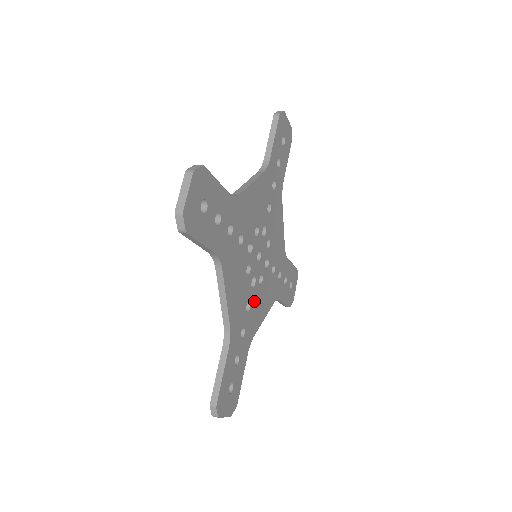
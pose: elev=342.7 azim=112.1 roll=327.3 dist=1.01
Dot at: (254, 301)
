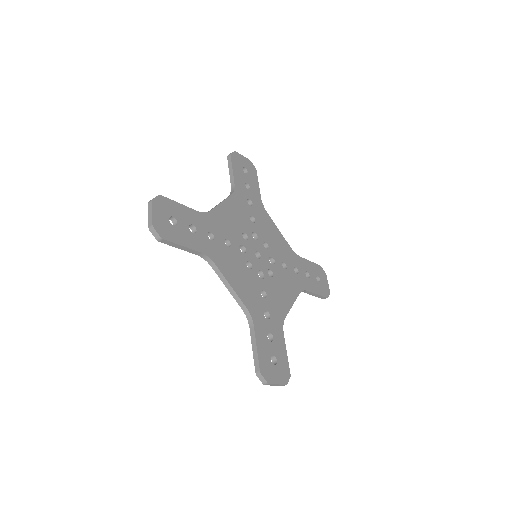
Dot at: (234, 255)
